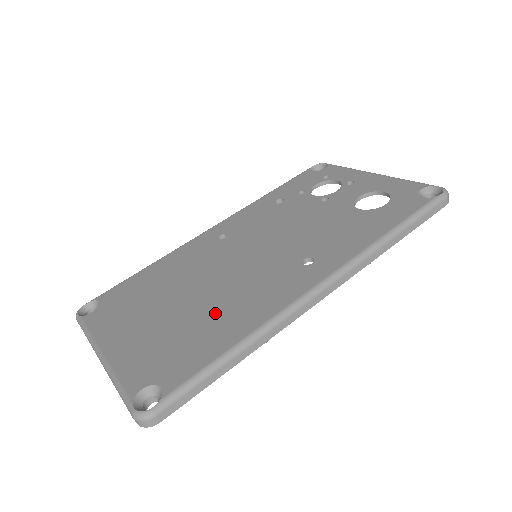
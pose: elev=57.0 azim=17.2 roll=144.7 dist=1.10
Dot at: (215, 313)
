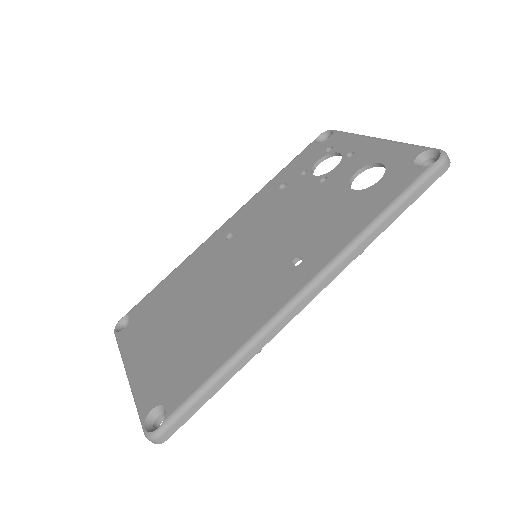
Dot at: (213, 327)
